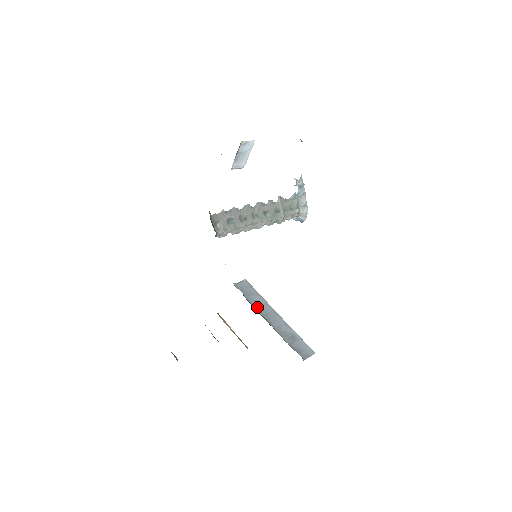
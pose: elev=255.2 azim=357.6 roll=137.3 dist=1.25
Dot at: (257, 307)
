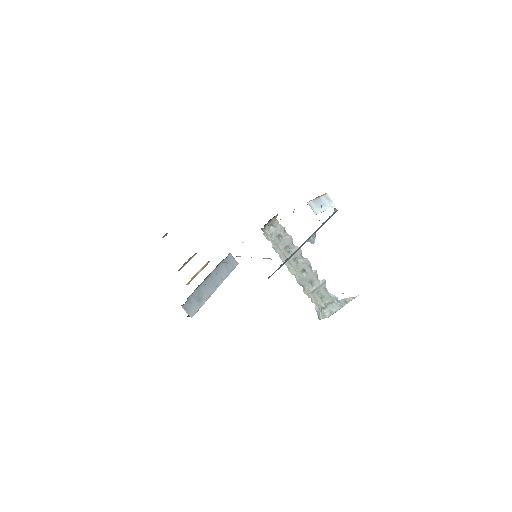
Dot at: (217, 270)
